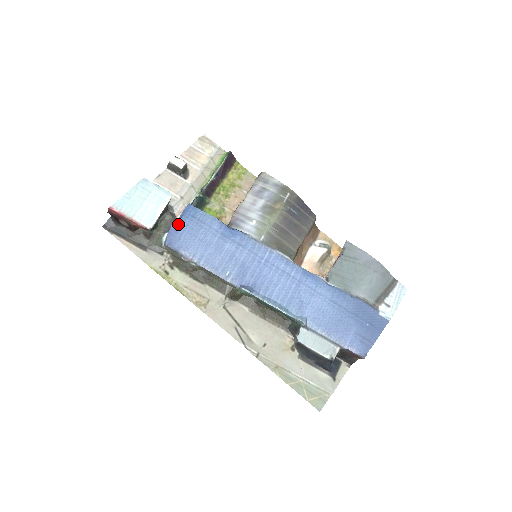
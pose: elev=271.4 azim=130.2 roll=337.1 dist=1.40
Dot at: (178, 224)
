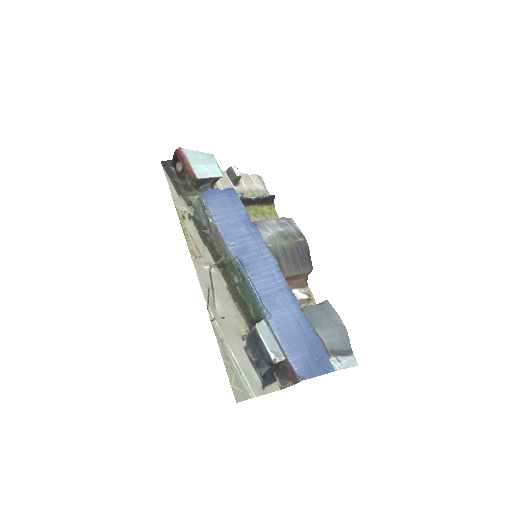
Dot at: (218, 191)
